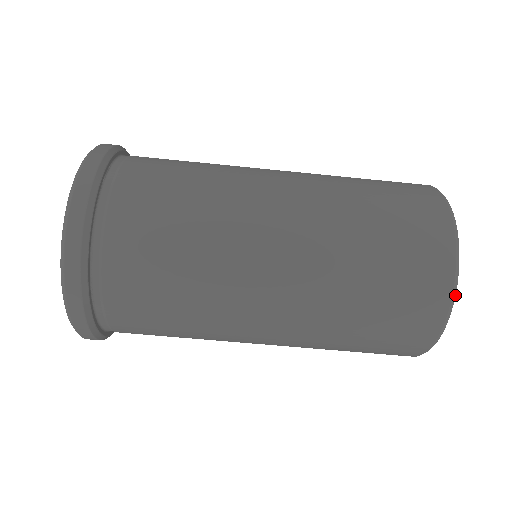
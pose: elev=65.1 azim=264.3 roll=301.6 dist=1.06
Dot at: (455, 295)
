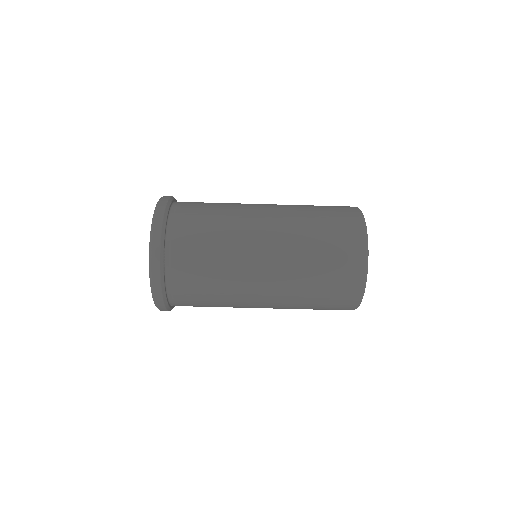
Dot at: occluded
